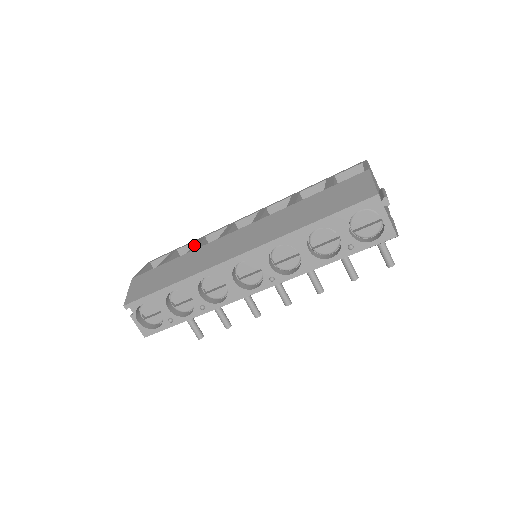
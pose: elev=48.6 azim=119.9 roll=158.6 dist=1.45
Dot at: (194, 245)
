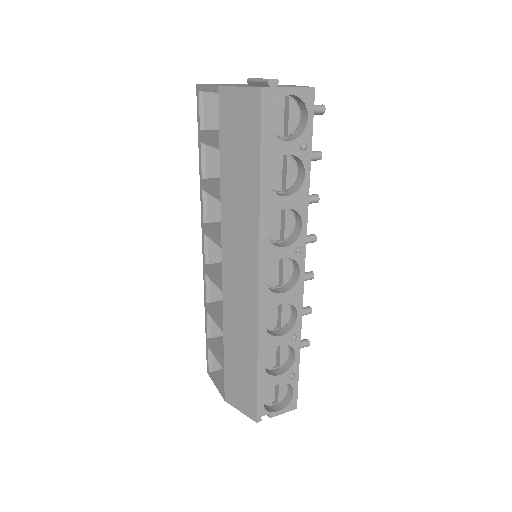
Dot at: (214, 320)
